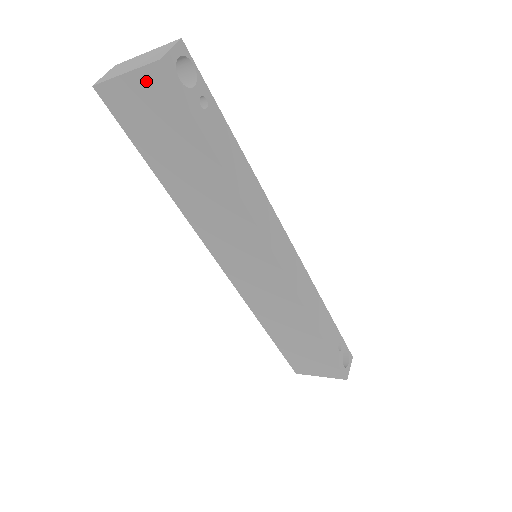
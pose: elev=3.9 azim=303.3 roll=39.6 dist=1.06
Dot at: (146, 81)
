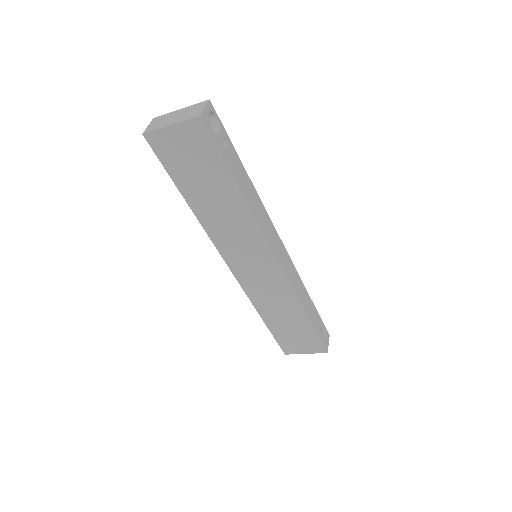
Dot at: (187, 130)
